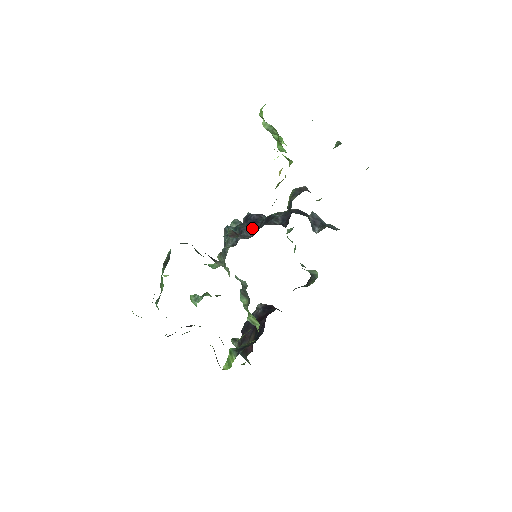
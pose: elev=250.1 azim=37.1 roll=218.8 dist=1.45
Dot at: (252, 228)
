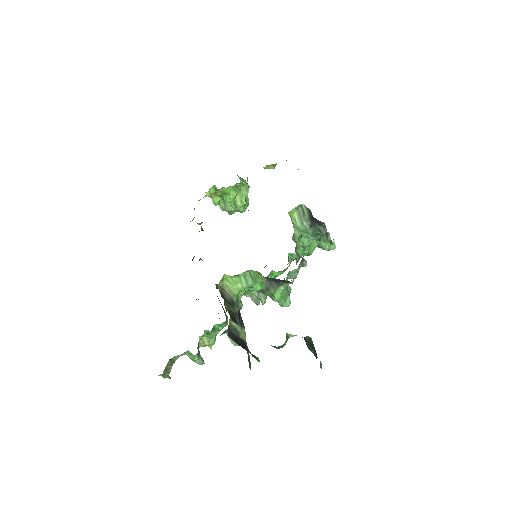
Dot at: occluded
